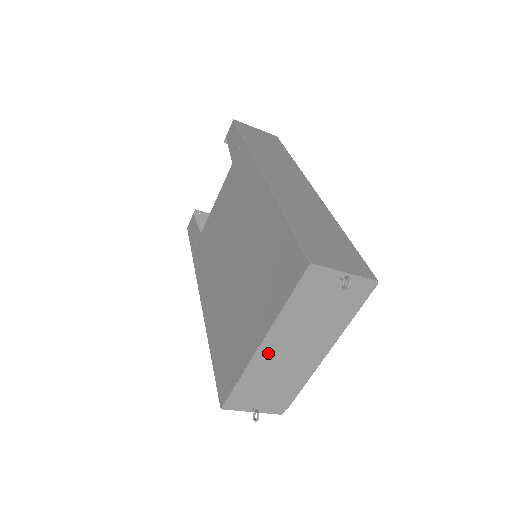
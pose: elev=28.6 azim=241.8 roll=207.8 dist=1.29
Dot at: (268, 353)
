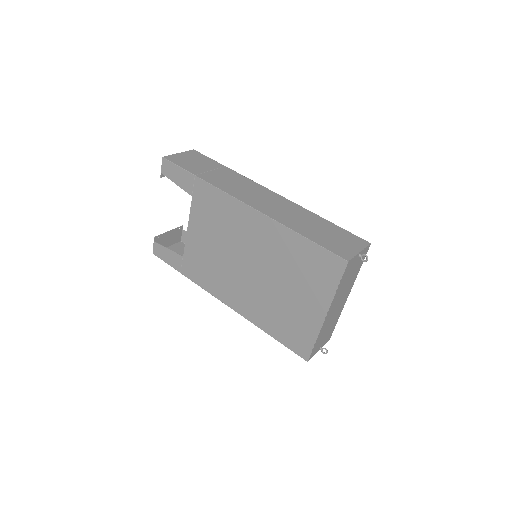
Dot at: (328, 317)
